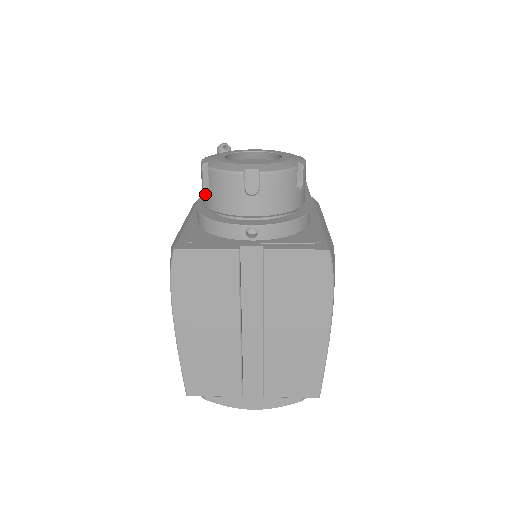
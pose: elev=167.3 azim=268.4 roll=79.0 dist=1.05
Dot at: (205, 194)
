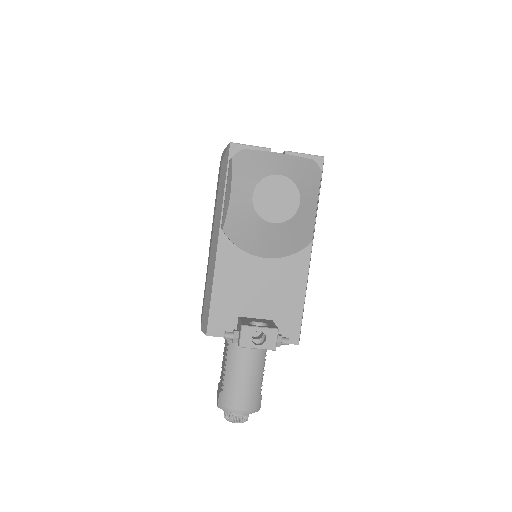
Dot at: occluded
